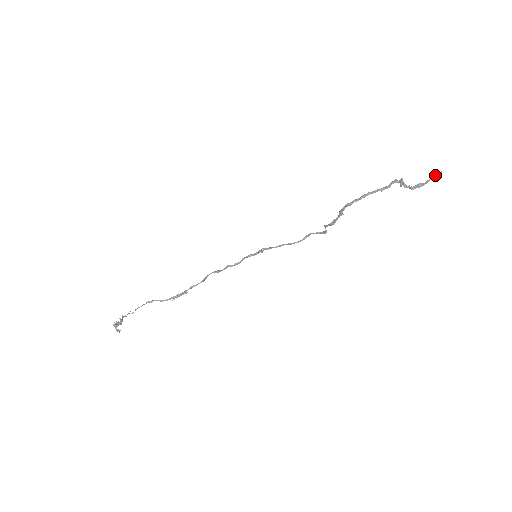
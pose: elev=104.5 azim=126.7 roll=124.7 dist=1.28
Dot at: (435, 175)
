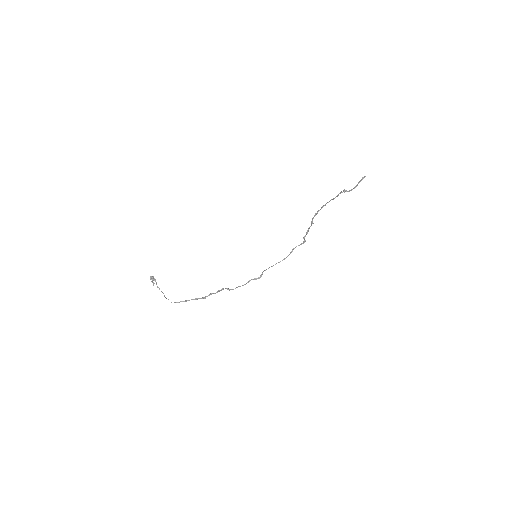
Dot at: (362, 178)
